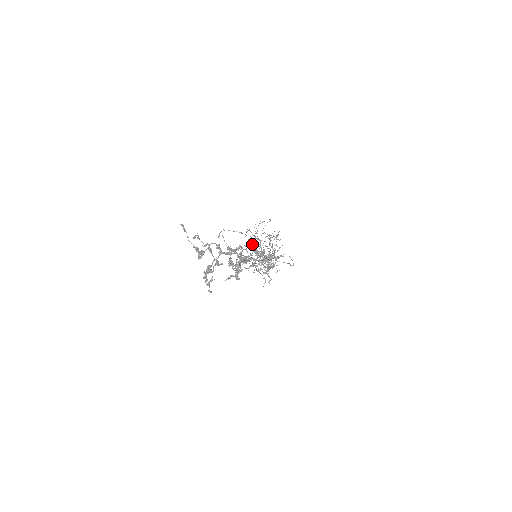
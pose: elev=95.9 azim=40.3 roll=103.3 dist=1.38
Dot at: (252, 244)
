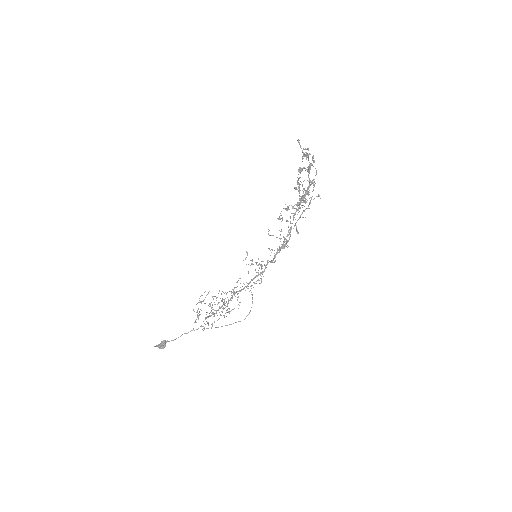
Dot at: occluded
